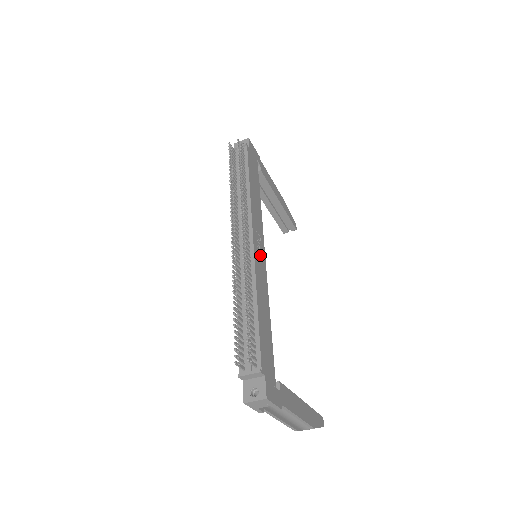
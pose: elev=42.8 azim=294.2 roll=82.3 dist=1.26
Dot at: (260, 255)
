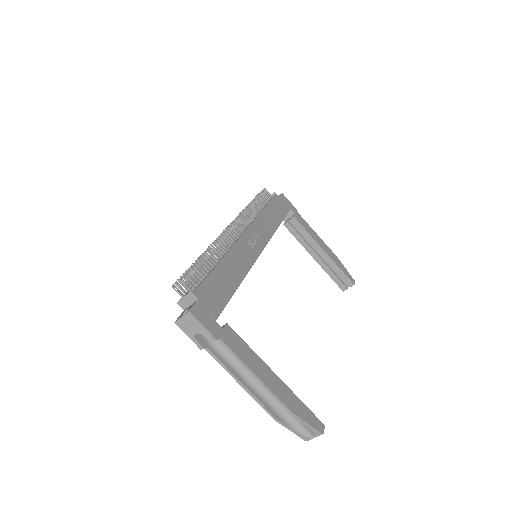
Dot at: (251, 246)
